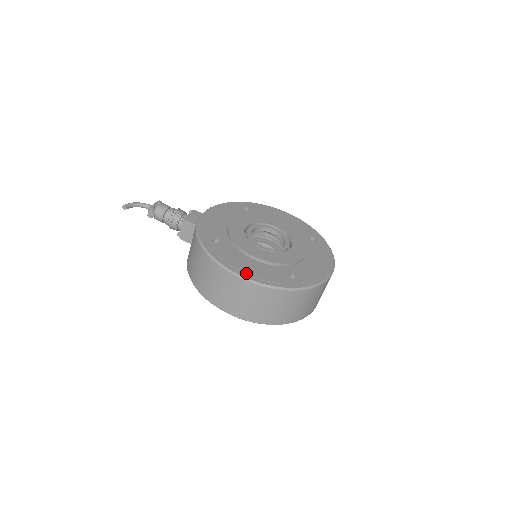
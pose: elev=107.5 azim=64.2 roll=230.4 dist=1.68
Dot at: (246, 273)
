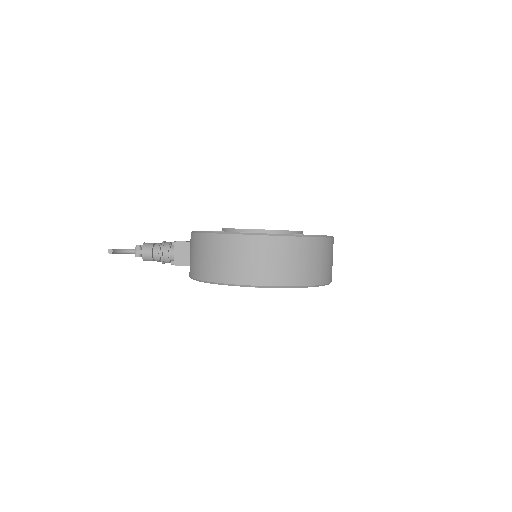
Dot at: occluded
